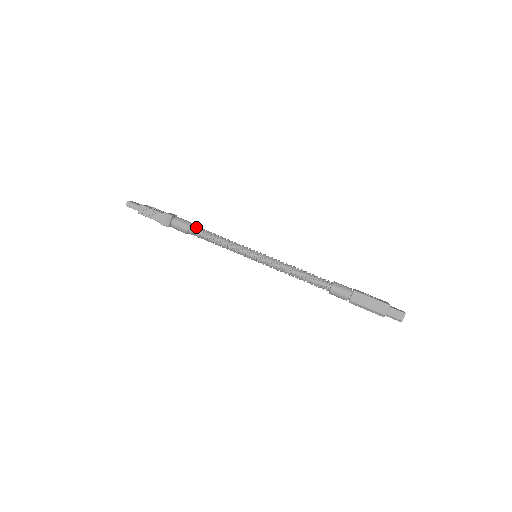
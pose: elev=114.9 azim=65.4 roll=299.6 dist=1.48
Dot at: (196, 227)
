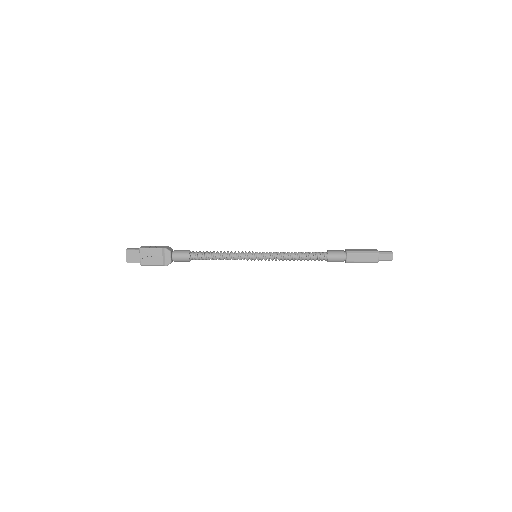
Dot at: occluded
